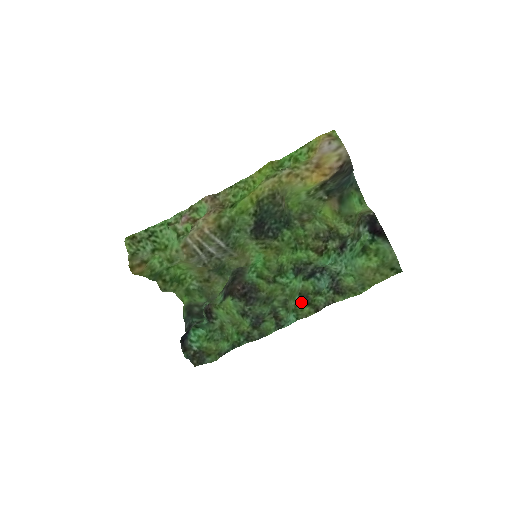
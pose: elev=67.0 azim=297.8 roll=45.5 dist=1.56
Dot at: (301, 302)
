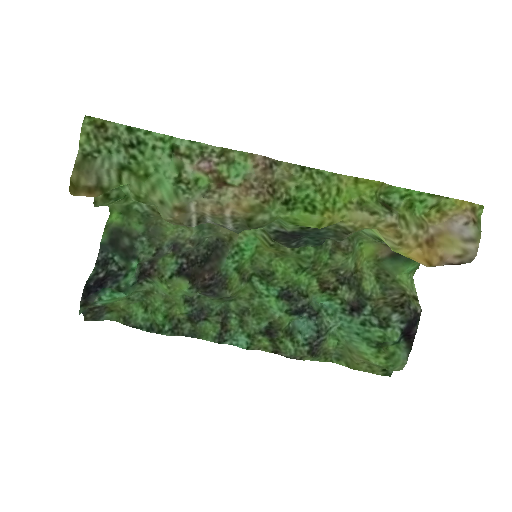
Dot at: (265, 333)
